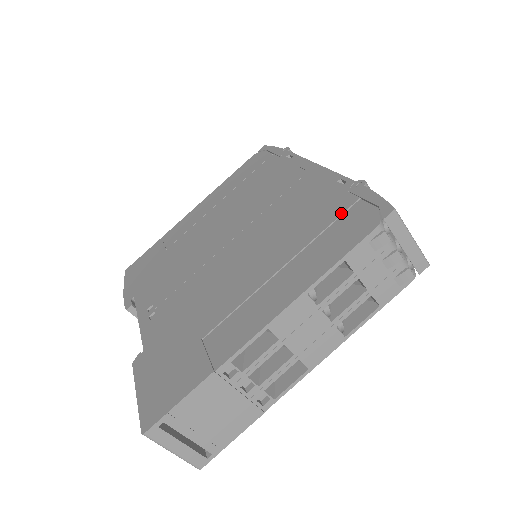
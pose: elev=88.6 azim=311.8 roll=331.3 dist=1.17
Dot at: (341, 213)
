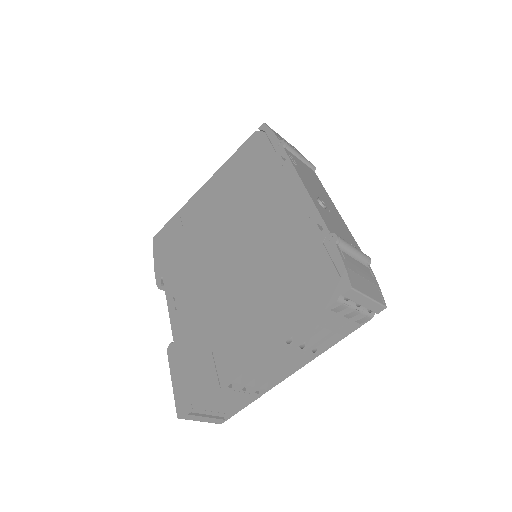
Dot at: (314, 268)
